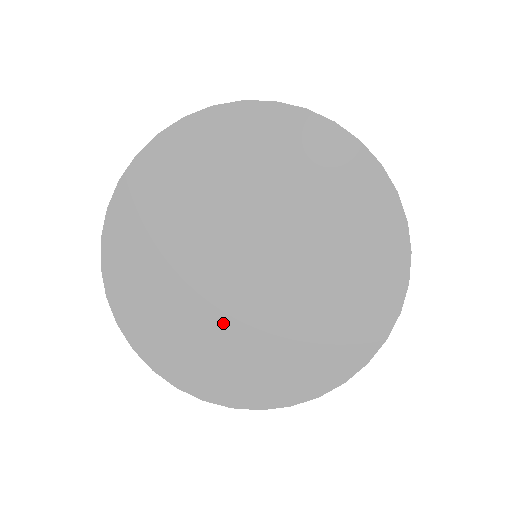
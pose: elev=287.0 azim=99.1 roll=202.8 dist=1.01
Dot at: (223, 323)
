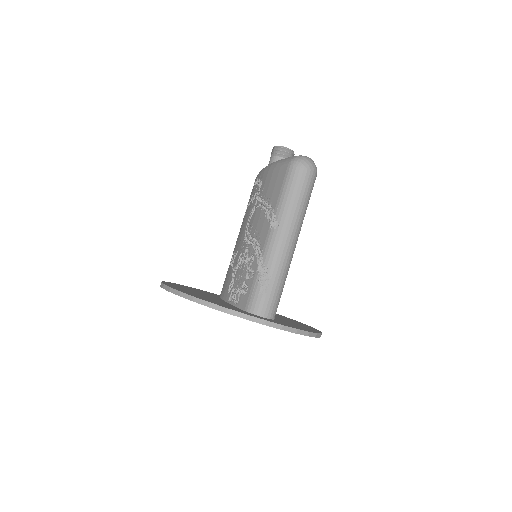
Dot at: occluded
